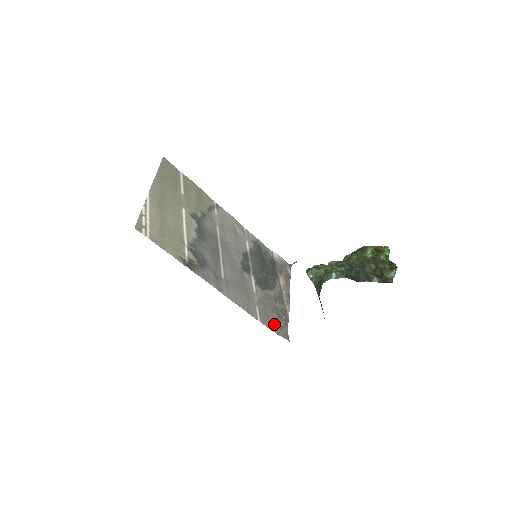
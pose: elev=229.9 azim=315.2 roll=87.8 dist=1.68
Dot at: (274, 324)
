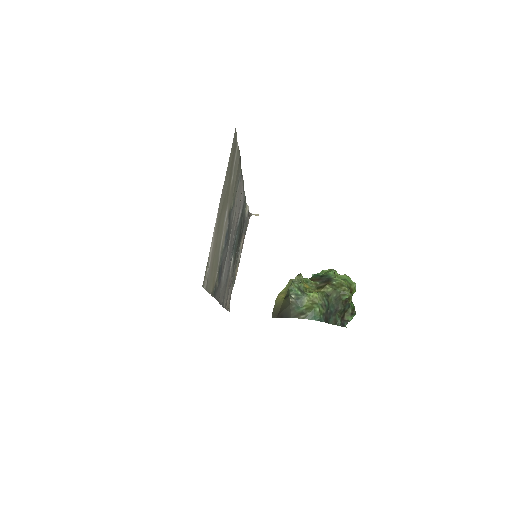
Dot at: (228, 301)
